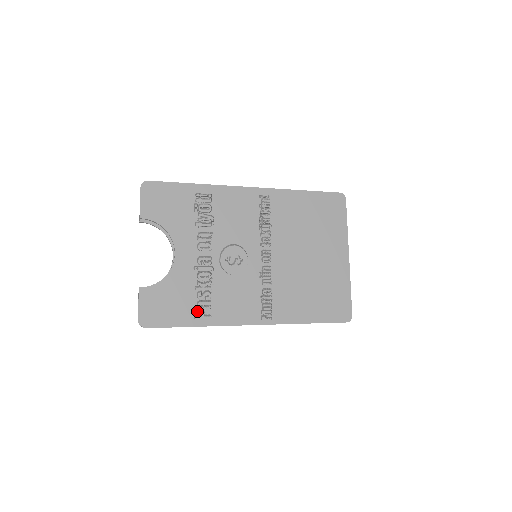
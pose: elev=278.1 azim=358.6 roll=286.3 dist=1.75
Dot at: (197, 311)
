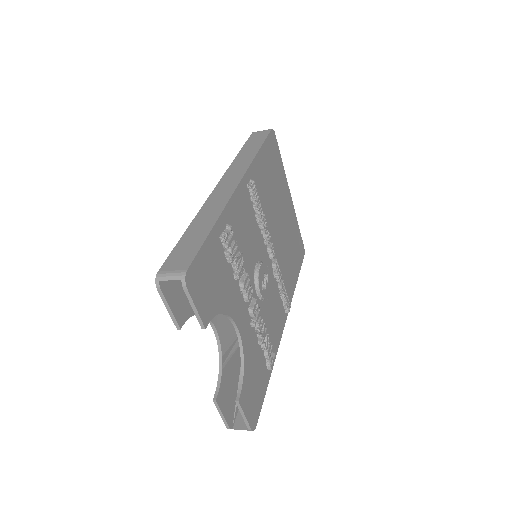
Dot at: (269, 362)
